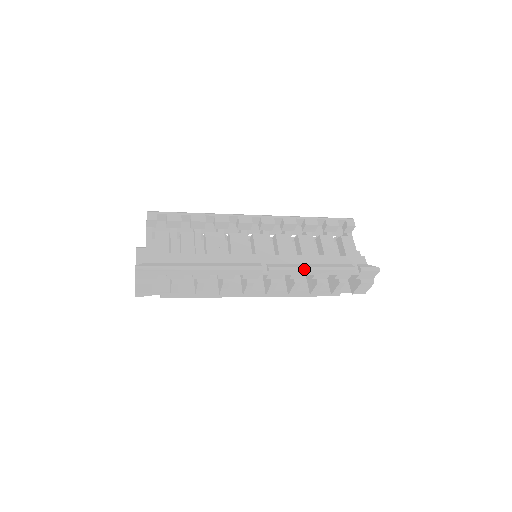
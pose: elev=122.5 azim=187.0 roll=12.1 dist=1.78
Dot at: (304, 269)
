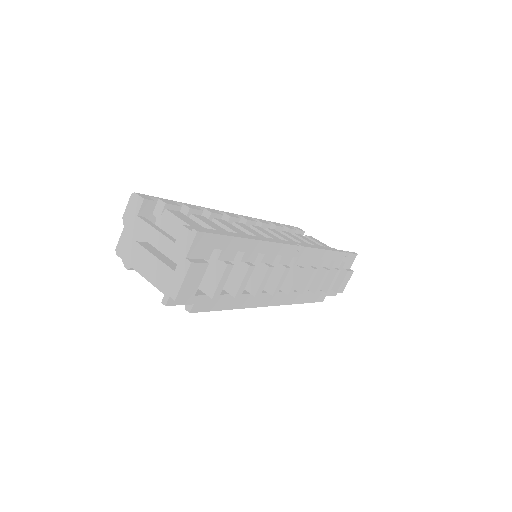
Dot at: (321, 248)
